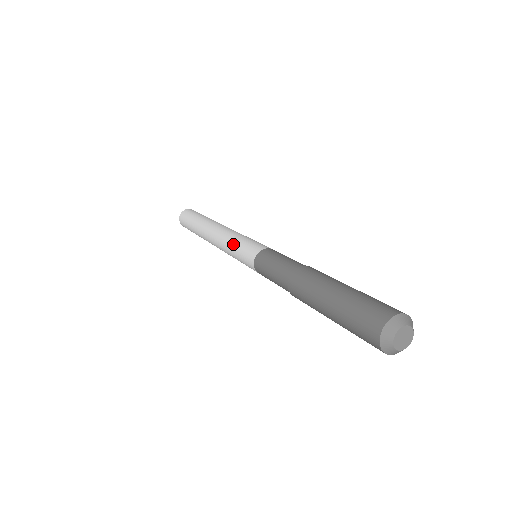
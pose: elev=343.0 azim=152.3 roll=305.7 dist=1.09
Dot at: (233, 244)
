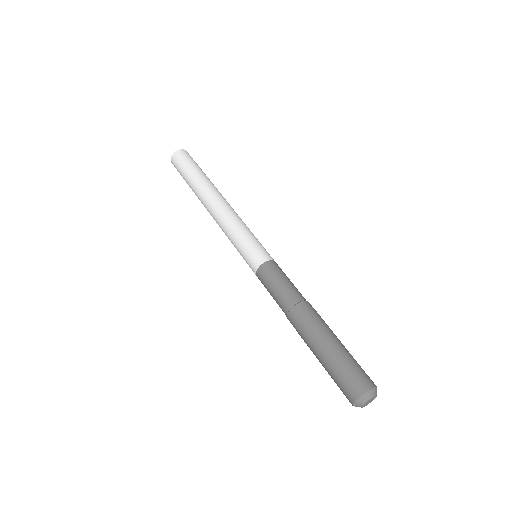
Dot at: (233, 242)
